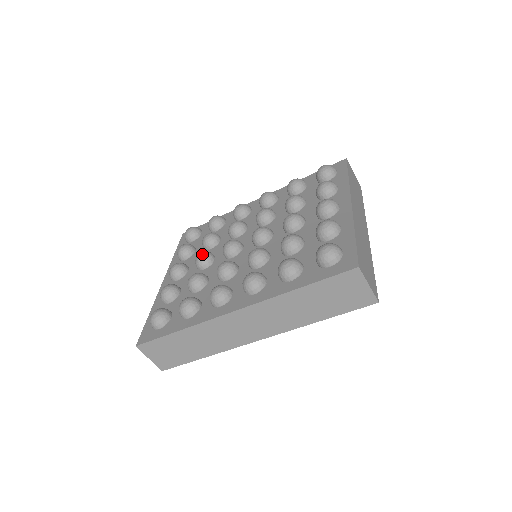
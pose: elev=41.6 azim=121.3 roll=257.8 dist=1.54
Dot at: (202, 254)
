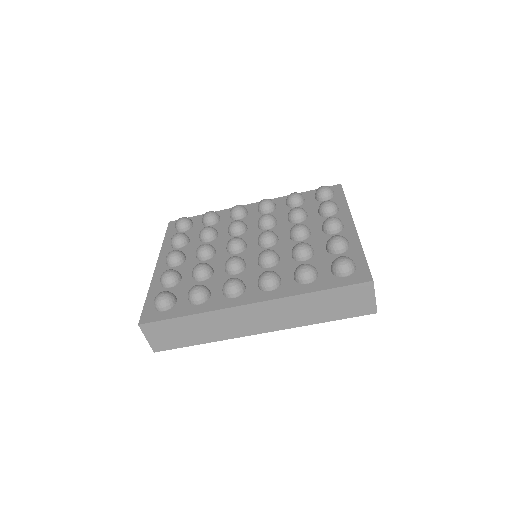
Dot at: (205, 246)
